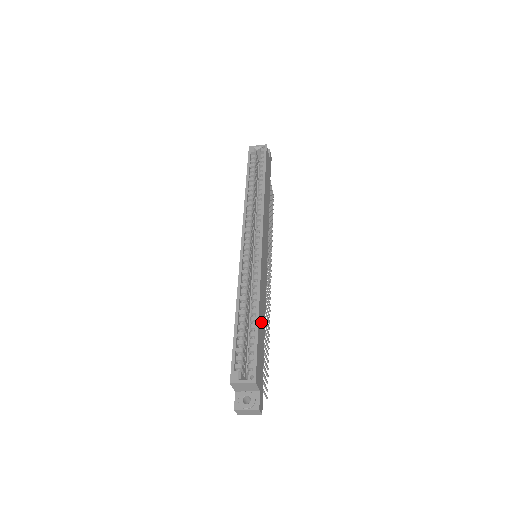
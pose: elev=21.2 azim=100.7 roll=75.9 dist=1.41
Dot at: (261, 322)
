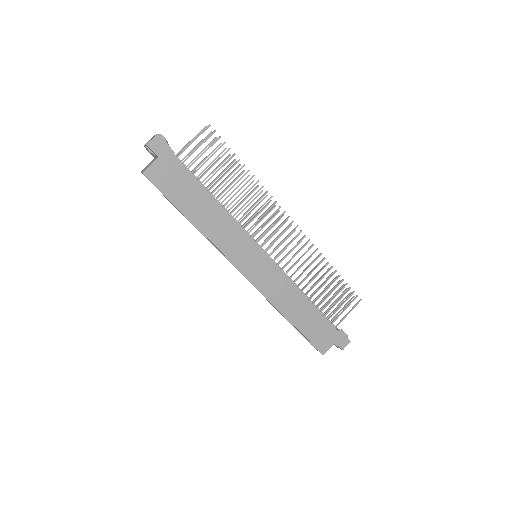
Dot at: (299, 314)
